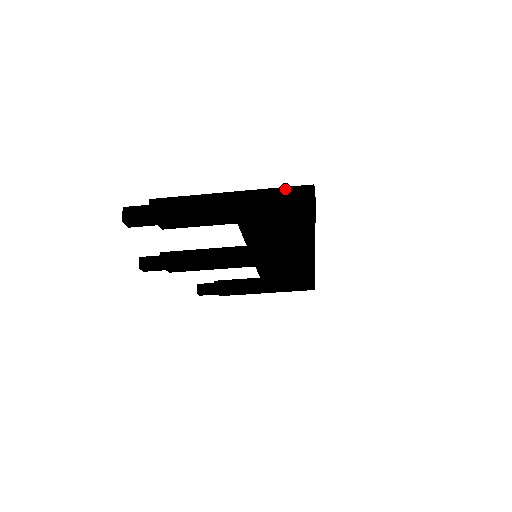
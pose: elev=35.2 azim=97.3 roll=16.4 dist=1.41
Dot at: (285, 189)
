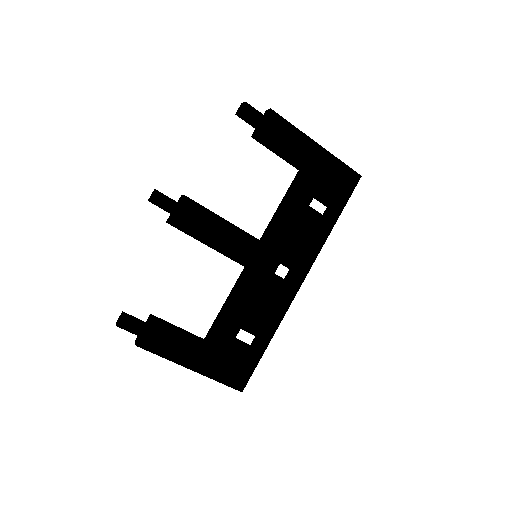
Dot at: occluded
